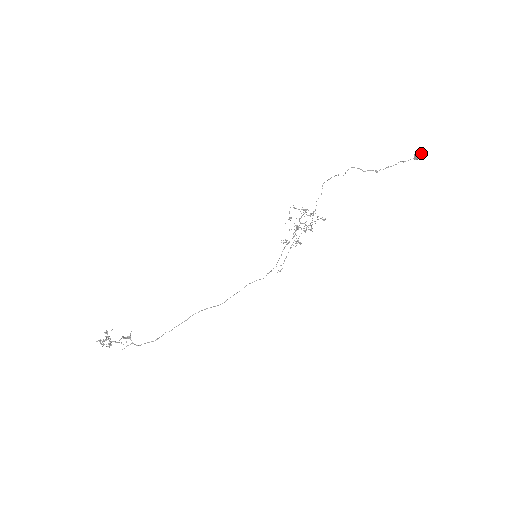
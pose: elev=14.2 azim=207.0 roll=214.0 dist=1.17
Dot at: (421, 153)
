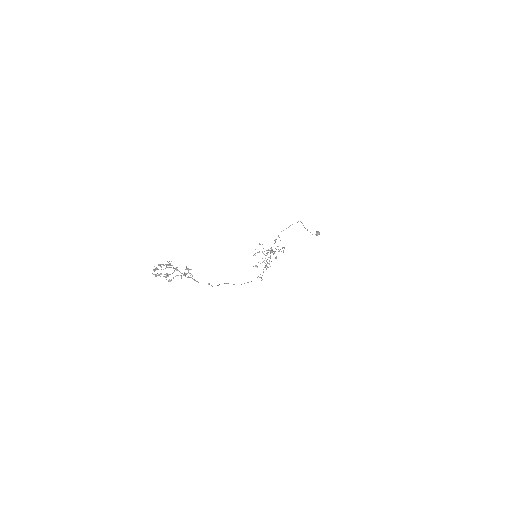
Dot at: (319, 232)
